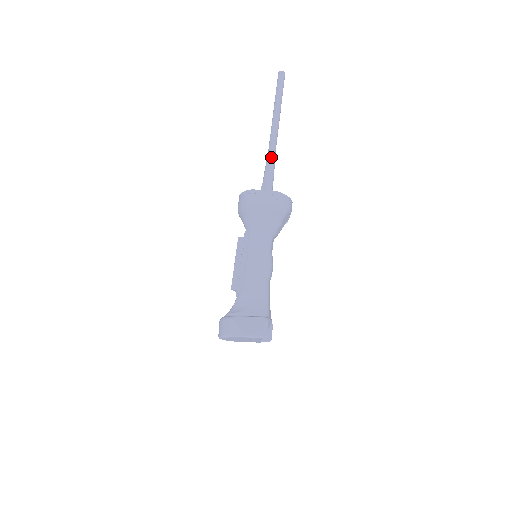
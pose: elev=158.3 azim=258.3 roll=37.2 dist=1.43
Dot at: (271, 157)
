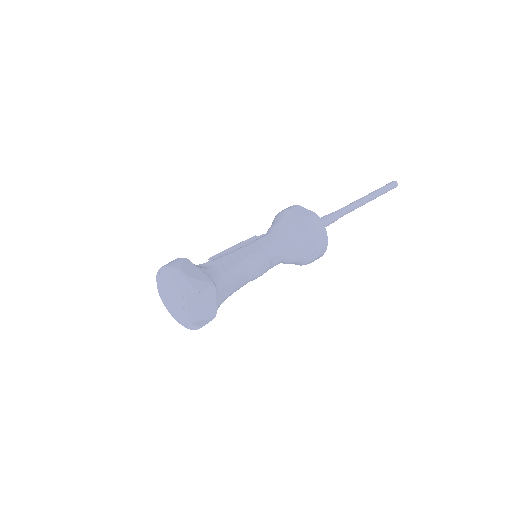
Dot at: (337, 212)
